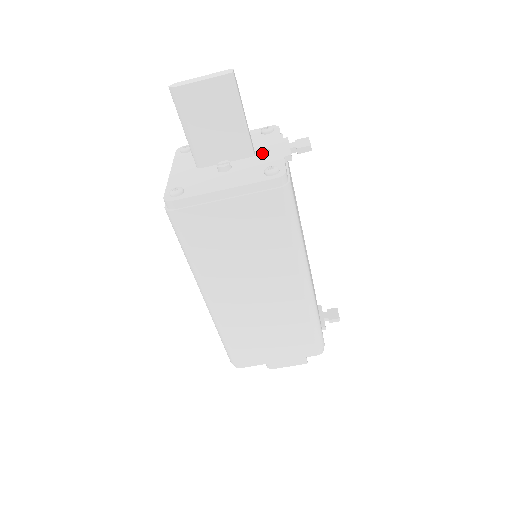
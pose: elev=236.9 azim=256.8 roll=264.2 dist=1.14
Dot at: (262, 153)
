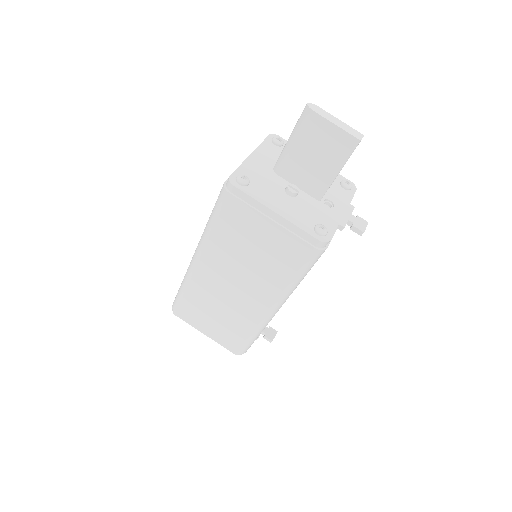
Dot at: (327, 202)
